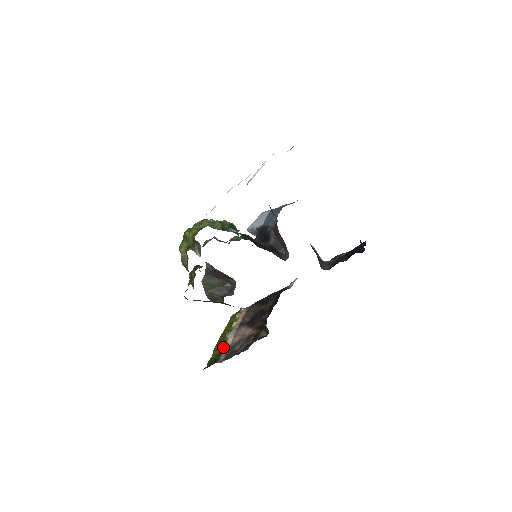
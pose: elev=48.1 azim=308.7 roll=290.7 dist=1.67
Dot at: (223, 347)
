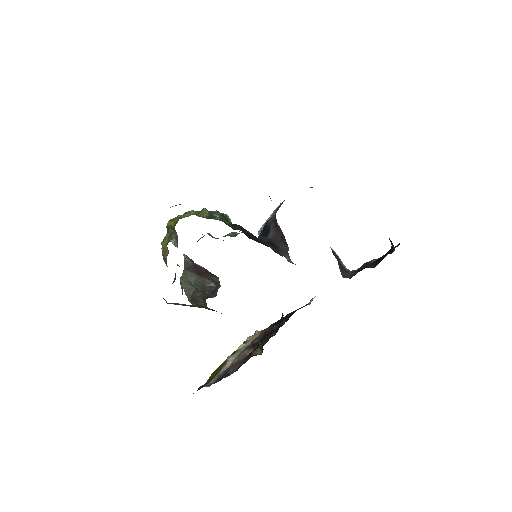
Dot at: (219, 371)
